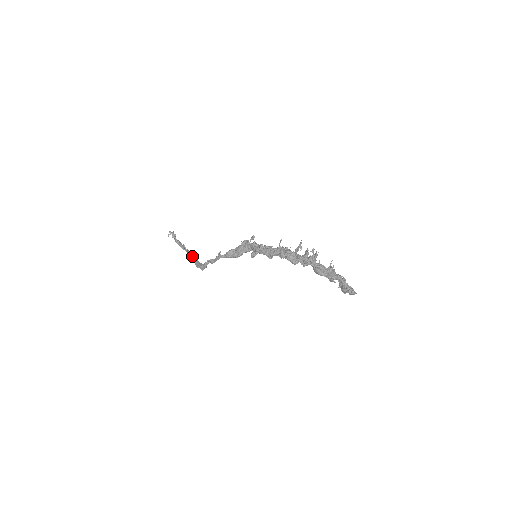
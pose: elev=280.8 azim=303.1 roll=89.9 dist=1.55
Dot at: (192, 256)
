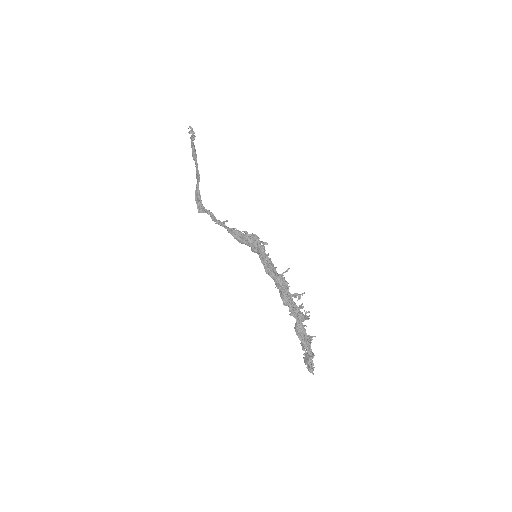
Dot at: (198, 180)
